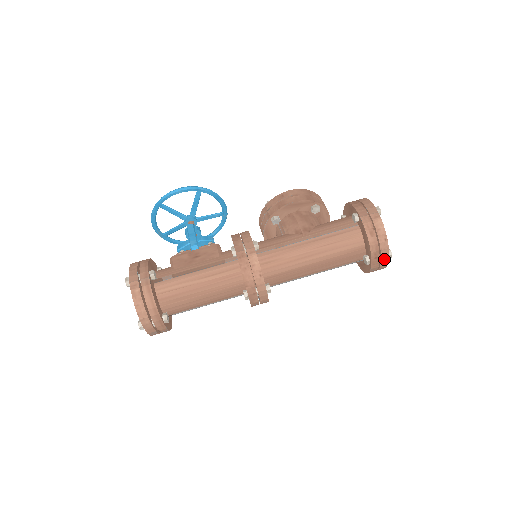
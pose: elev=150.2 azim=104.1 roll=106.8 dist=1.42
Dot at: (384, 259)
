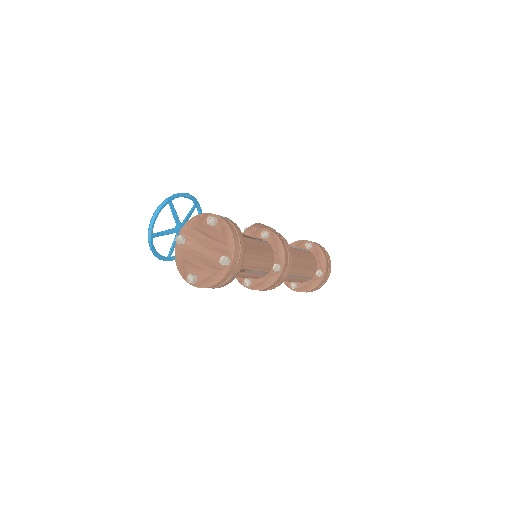
Dot at: (328, 274)
